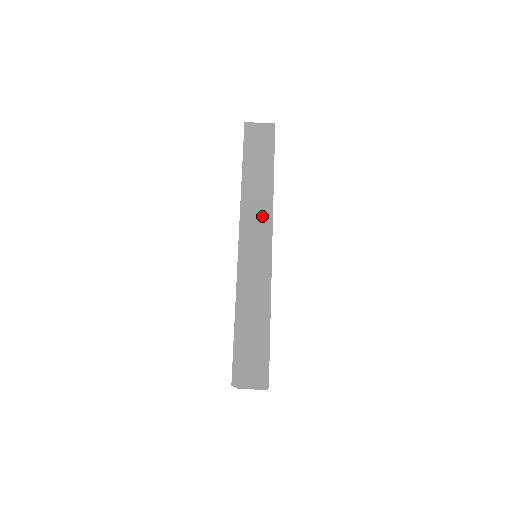
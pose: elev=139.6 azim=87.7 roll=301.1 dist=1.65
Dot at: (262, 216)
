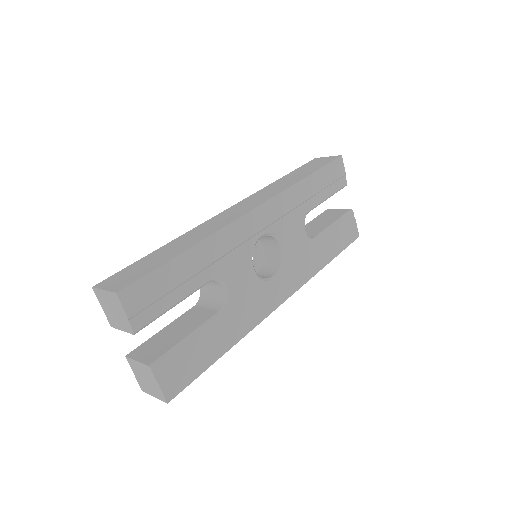
Dot at: (266, 196)
